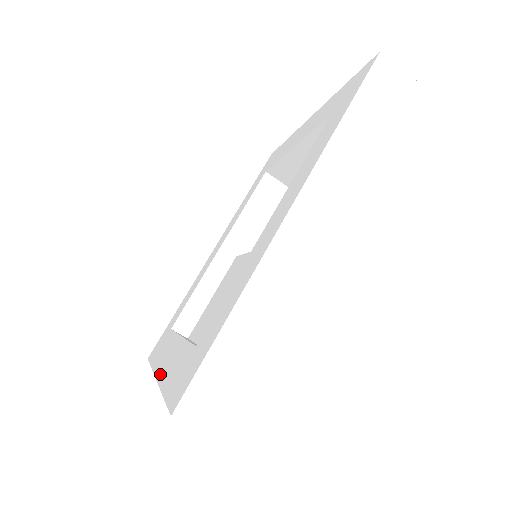
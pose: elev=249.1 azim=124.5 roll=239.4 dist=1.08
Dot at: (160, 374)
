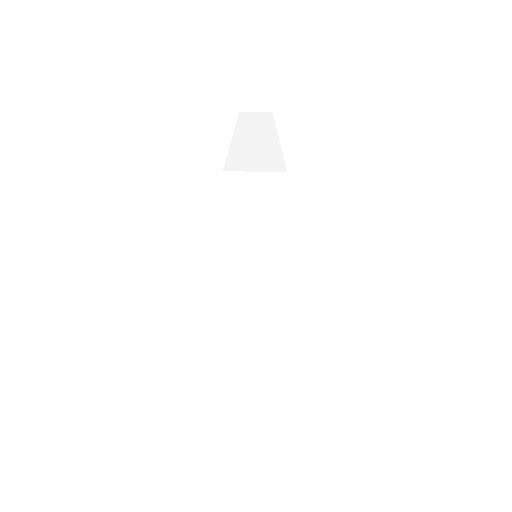
Dot at: (226, 316)
